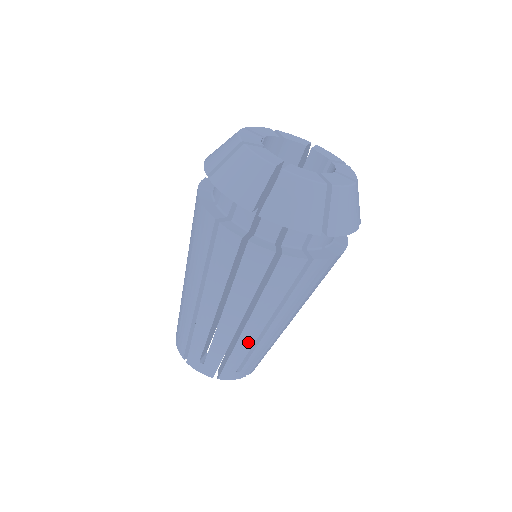
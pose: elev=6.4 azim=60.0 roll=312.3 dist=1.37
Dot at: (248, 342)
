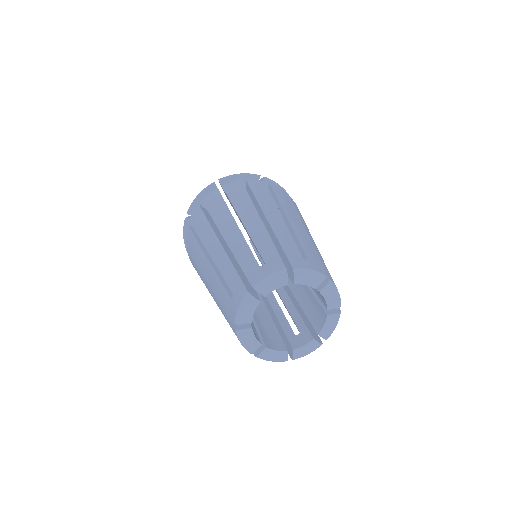
Dot at: (317, 248)
